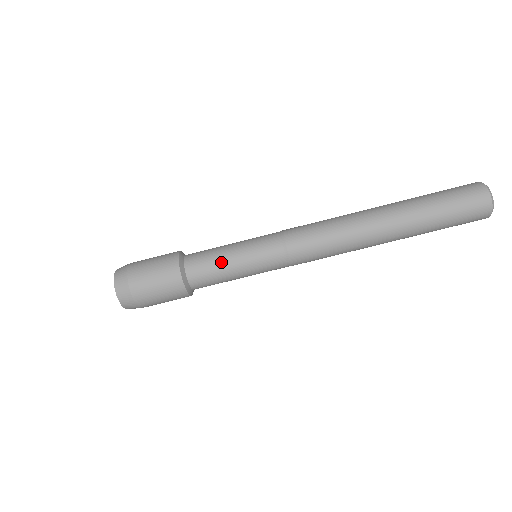
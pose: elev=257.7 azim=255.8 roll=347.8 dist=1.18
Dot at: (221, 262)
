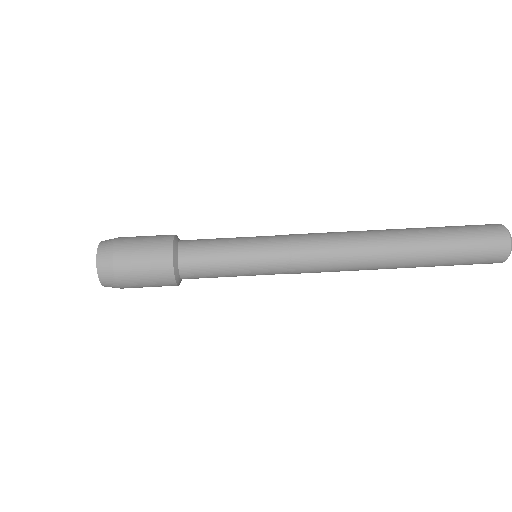
Dot at: (219, 264)
